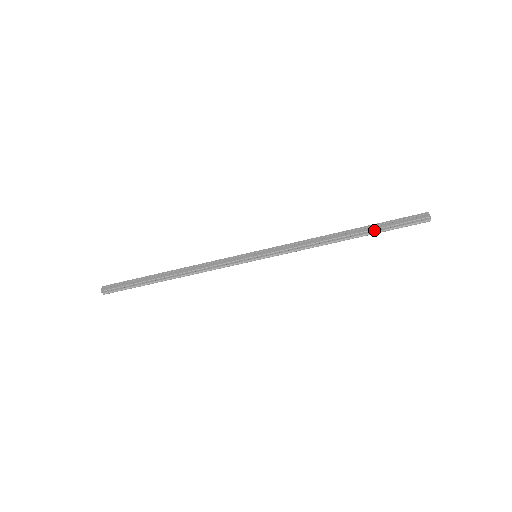
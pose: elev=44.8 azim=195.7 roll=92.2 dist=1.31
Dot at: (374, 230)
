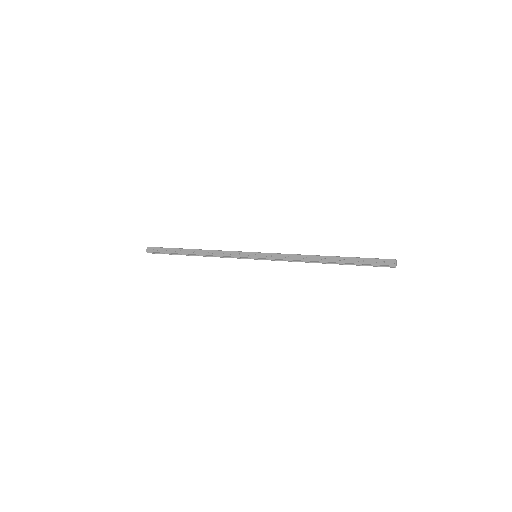
Dot at: (348, 263)
